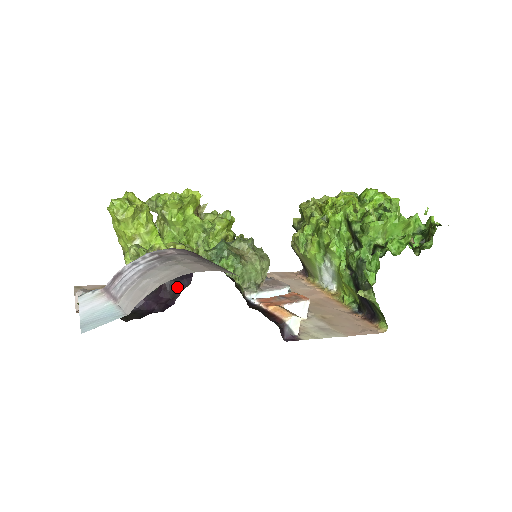
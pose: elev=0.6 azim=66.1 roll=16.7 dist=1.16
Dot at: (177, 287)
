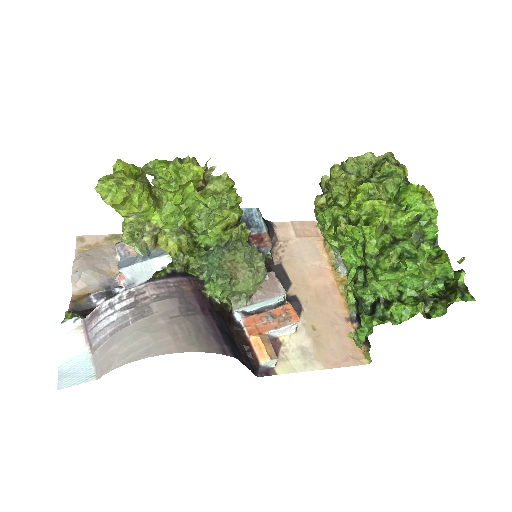
Dot at: occluded
